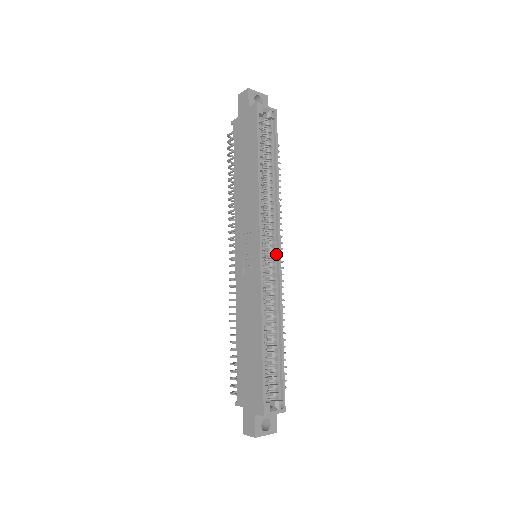
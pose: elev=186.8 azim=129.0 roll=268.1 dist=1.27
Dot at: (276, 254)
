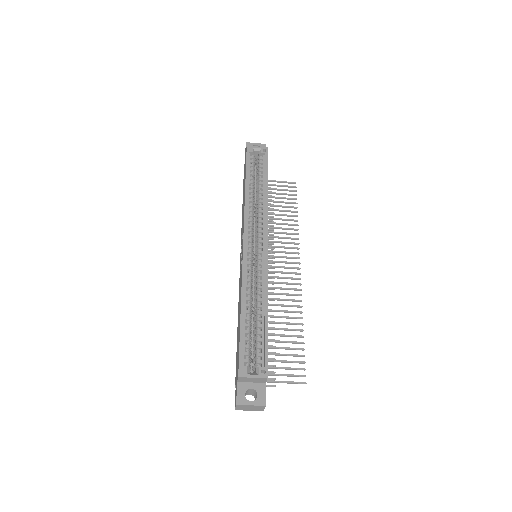
Dot at: (264, 245)
